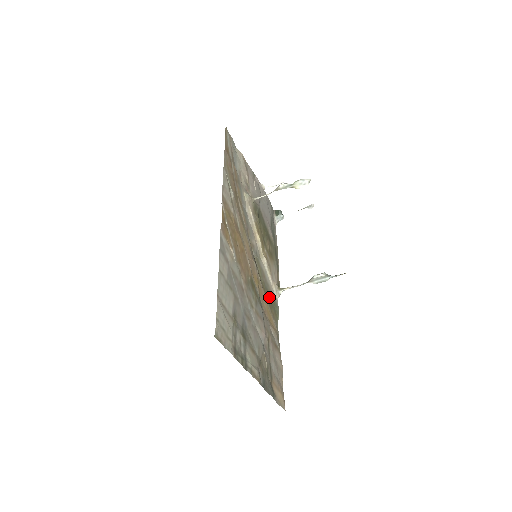
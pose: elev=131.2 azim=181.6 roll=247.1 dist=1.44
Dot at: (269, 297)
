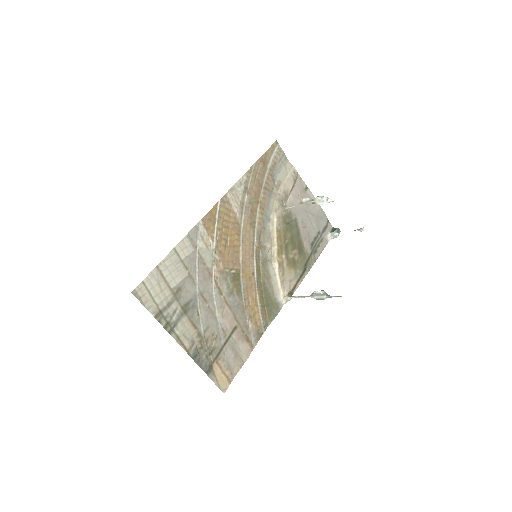
Dot at: (267, 297)
